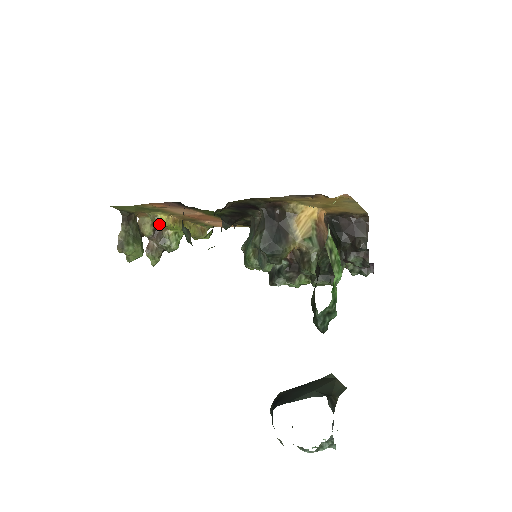
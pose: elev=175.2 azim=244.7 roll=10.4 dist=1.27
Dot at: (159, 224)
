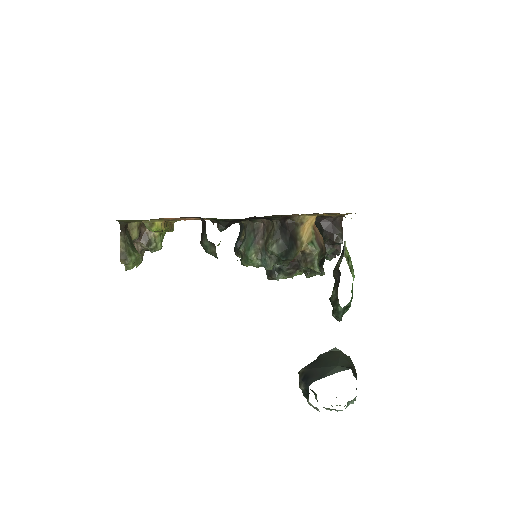
Dot at: (155, 230)
